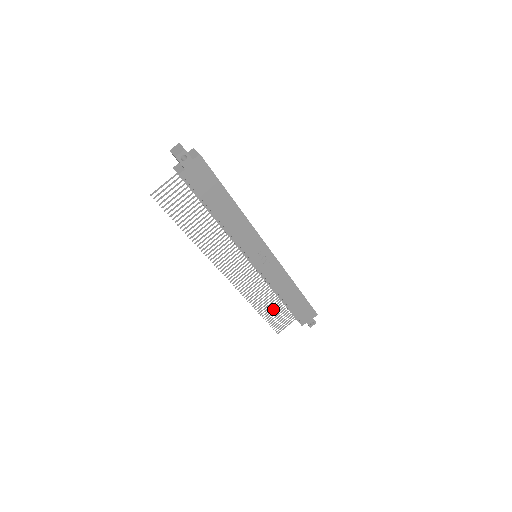
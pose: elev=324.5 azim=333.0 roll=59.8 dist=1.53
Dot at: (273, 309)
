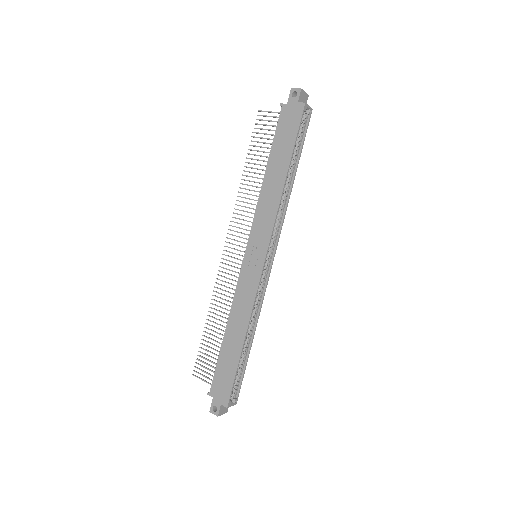
Dot at: occluded
